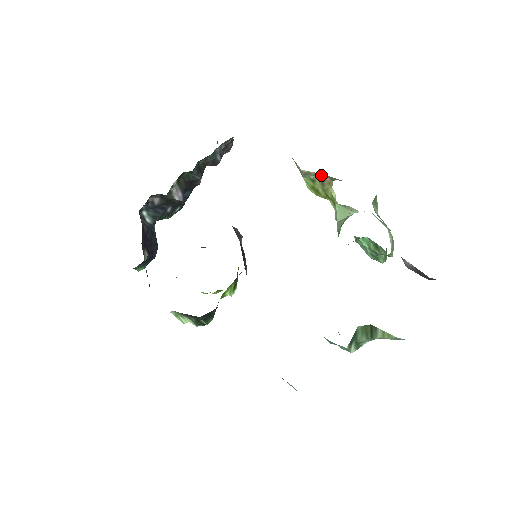
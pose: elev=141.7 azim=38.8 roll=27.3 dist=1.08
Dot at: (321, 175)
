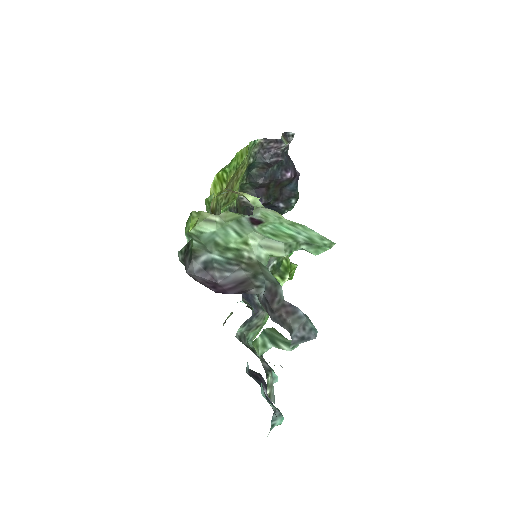
Dot at: occluded
